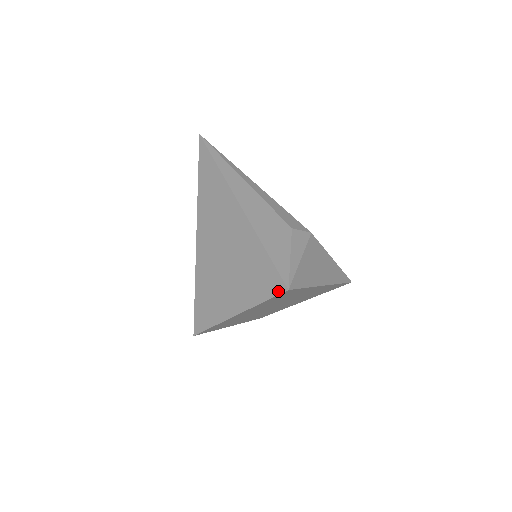
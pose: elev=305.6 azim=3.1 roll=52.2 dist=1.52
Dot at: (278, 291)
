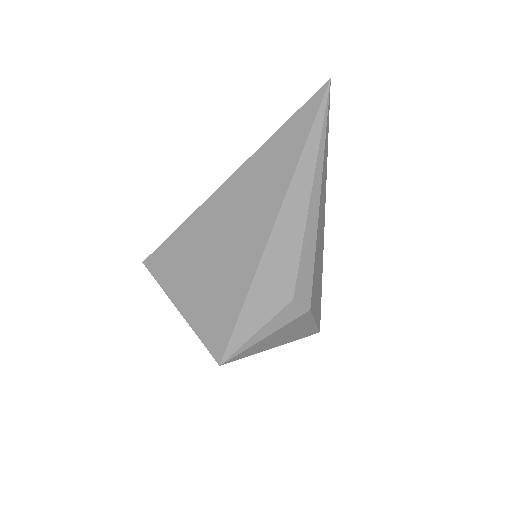
Dot at: (214, 352)
